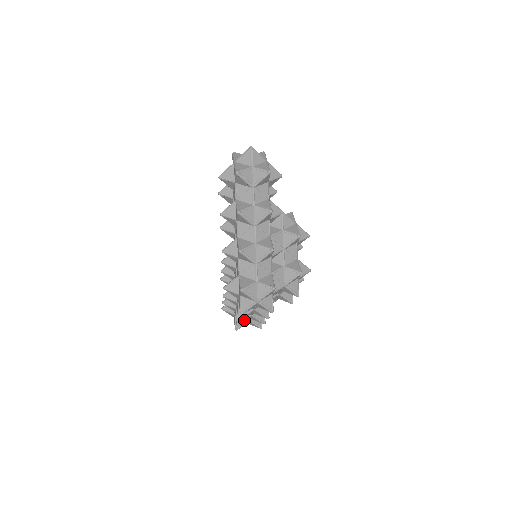
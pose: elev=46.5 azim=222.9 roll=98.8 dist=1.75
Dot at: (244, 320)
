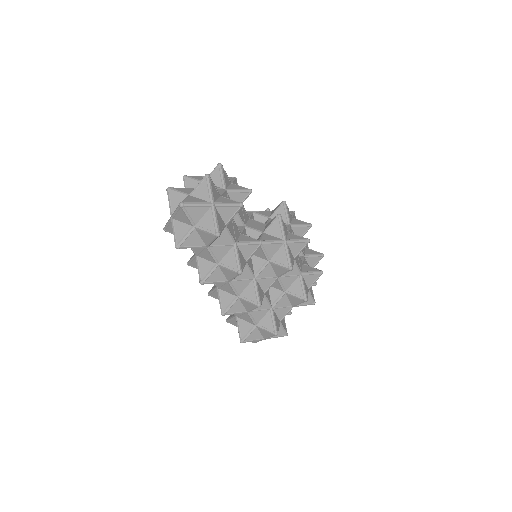
Dot at: occluded
